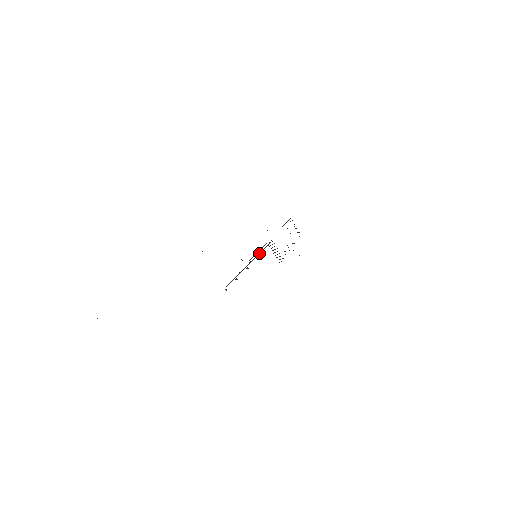
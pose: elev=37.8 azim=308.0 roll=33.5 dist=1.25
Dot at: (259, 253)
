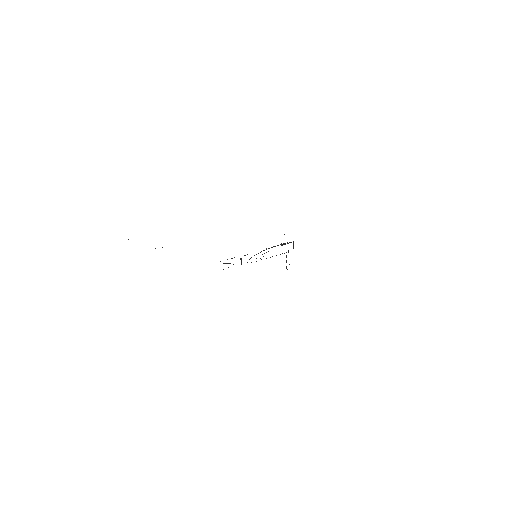
Dot at: occluded
